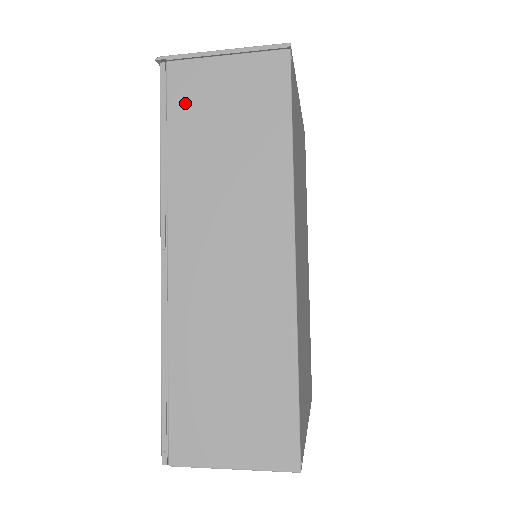
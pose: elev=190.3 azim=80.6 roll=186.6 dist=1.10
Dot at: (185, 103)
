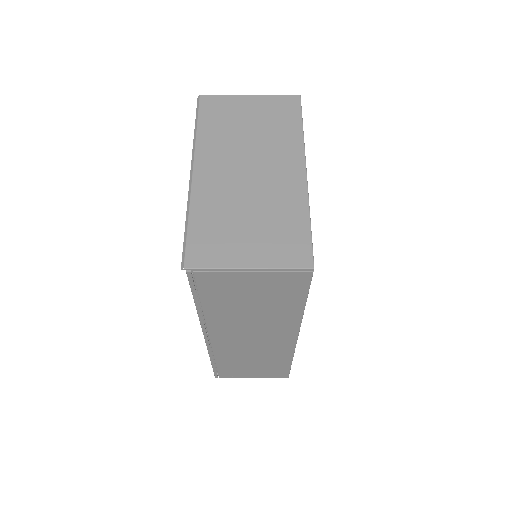
Dot at: (215, 291)
